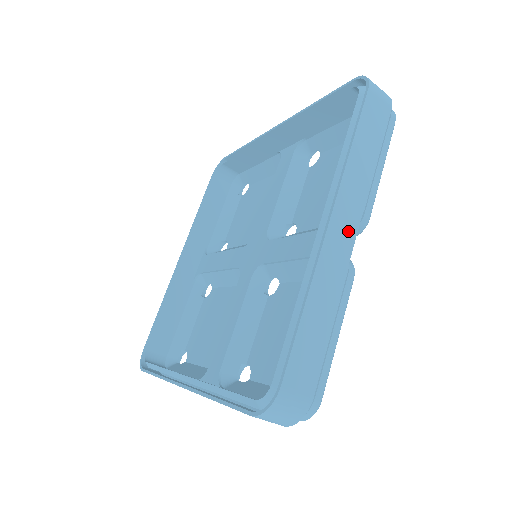
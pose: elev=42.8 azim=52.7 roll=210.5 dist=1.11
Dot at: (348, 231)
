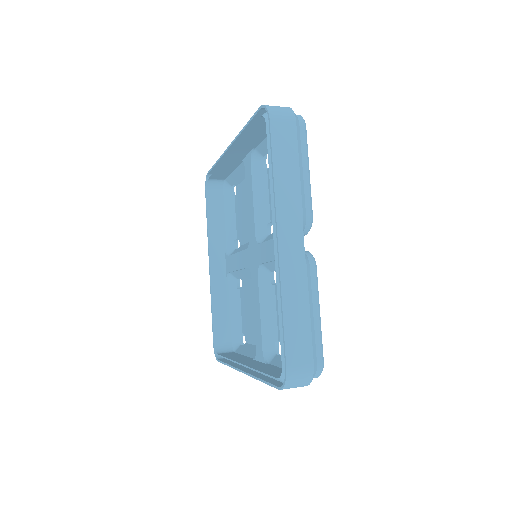
Dot at: (296, 239)
